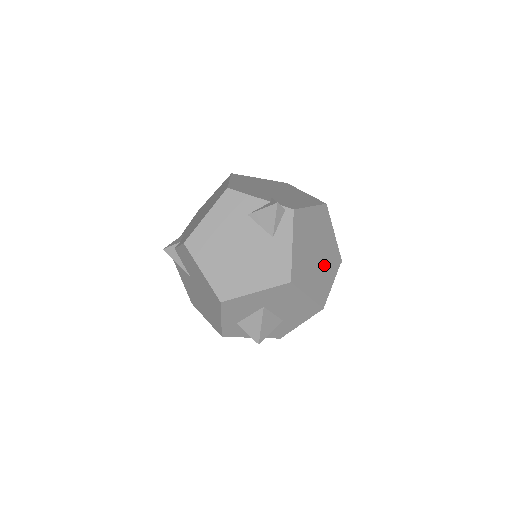
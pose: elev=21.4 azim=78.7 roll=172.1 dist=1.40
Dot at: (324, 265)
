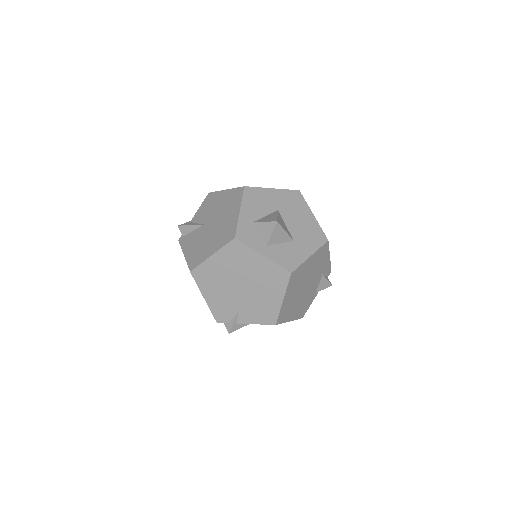
Dot at: occluded
